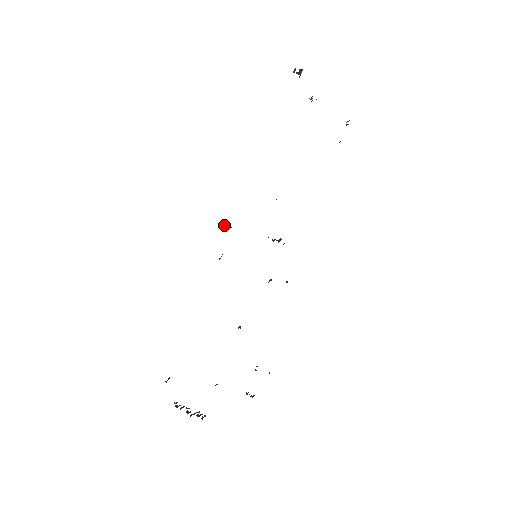
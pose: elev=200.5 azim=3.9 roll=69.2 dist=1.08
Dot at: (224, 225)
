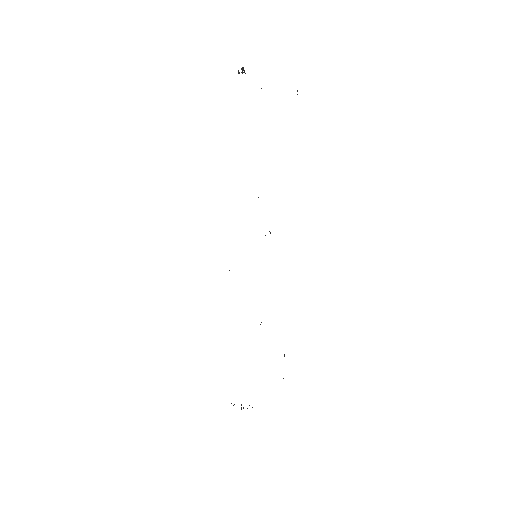
Dot at: occluded
